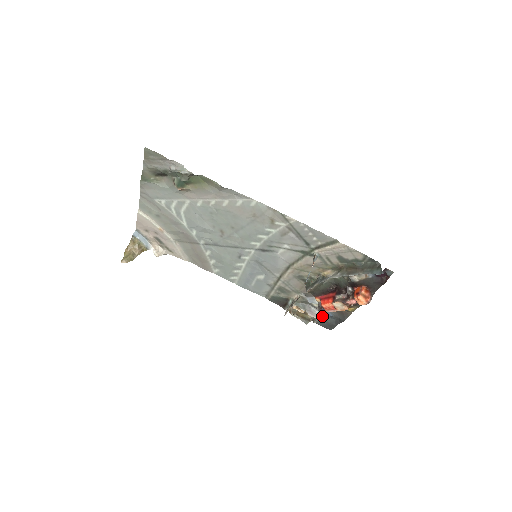
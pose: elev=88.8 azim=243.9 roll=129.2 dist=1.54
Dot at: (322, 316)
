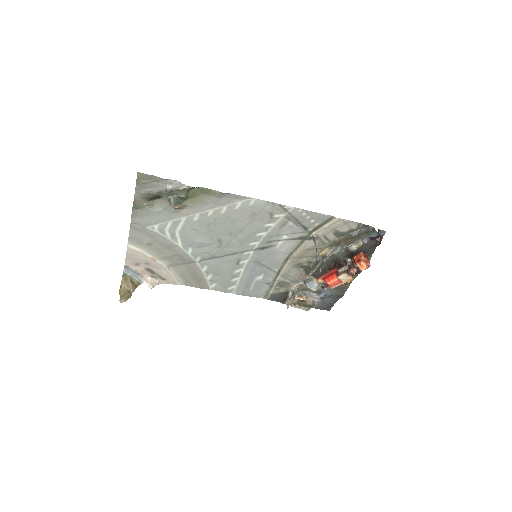
Dot at: (321, 299)
